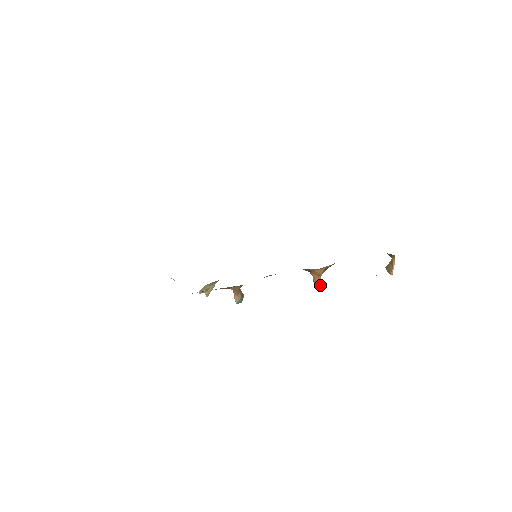
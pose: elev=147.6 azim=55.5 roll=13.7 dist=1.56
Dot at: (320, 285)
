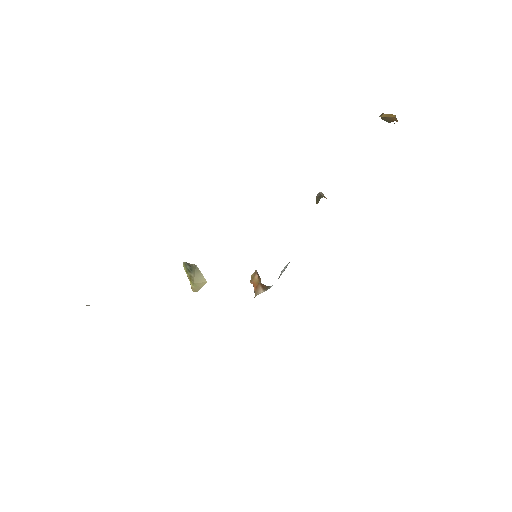
Dot at: occluded
